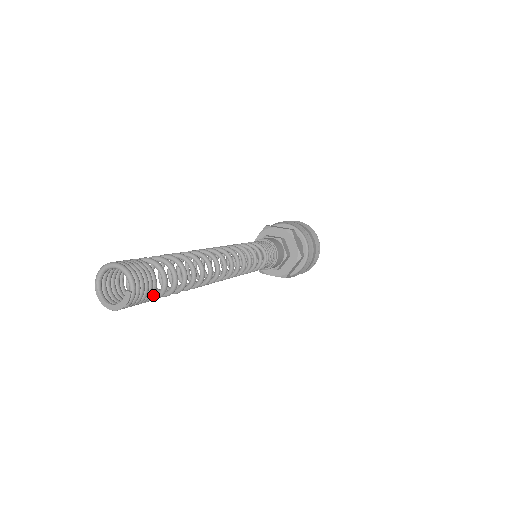
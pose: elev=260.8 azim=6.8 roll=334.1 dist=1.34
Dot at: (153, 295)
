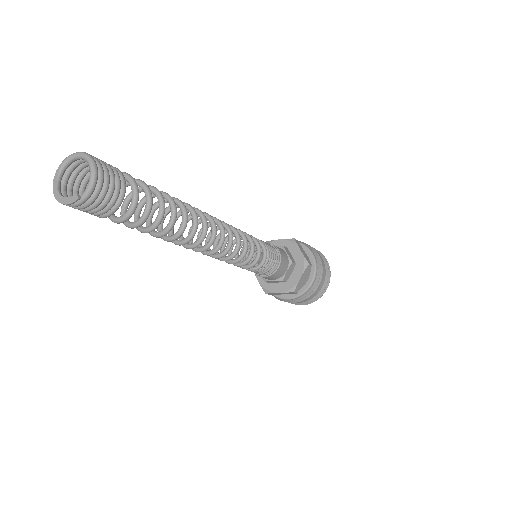
Dot at: (105, 216)
